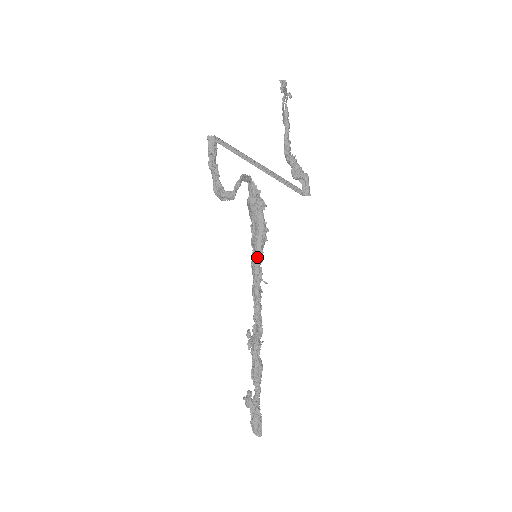
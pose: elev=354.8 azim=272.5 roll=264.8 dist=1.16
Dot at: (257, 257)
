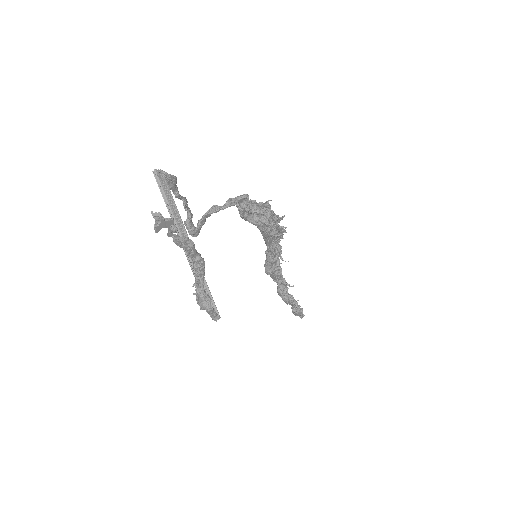
Dot at: (268, 247)
